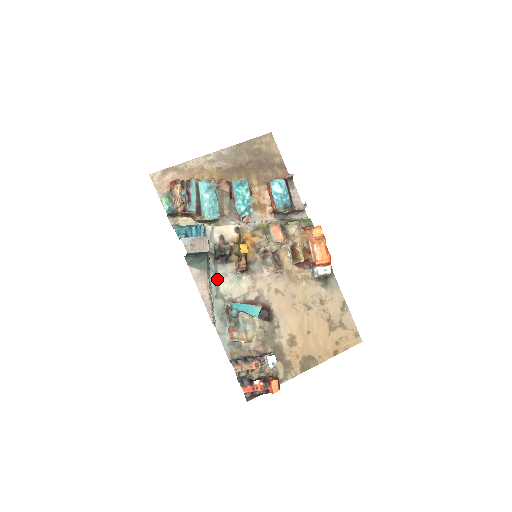
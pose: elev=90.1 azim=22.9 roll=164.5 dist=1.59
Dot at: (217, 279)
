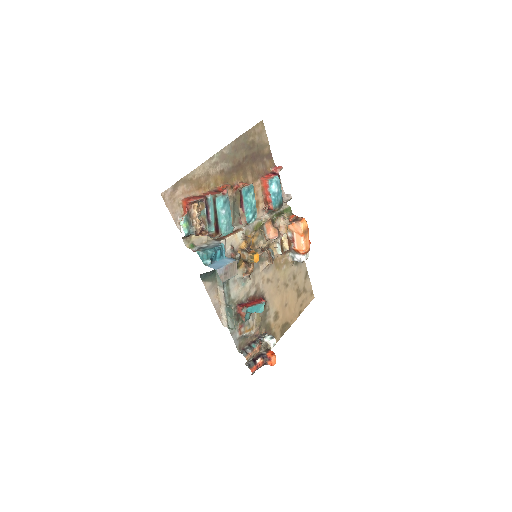
Dot at: (229, 288)
